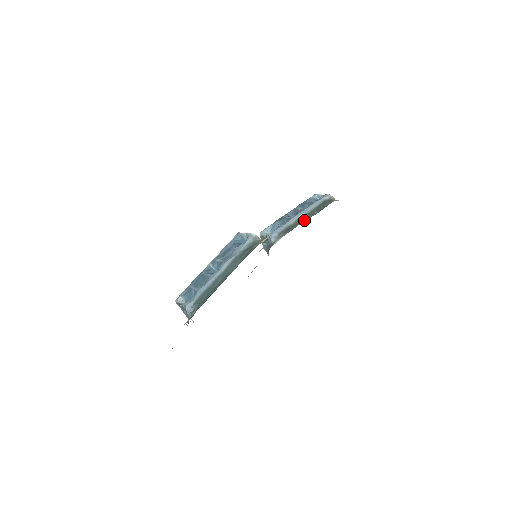
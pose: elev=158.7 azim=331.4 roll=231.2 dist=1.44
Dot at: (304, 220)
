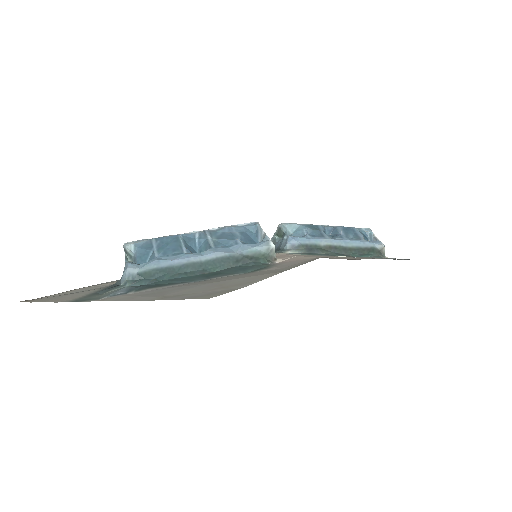
Dot at: occluded
